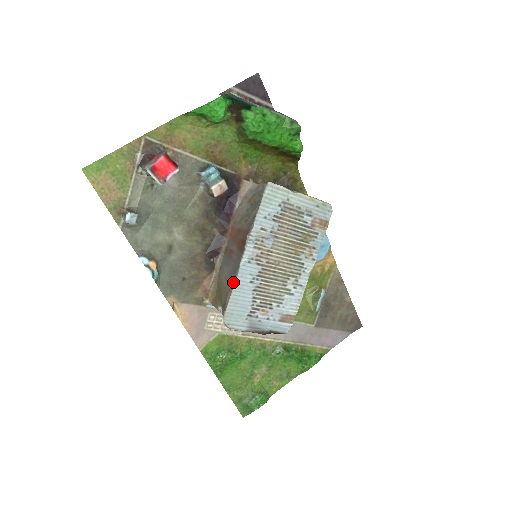
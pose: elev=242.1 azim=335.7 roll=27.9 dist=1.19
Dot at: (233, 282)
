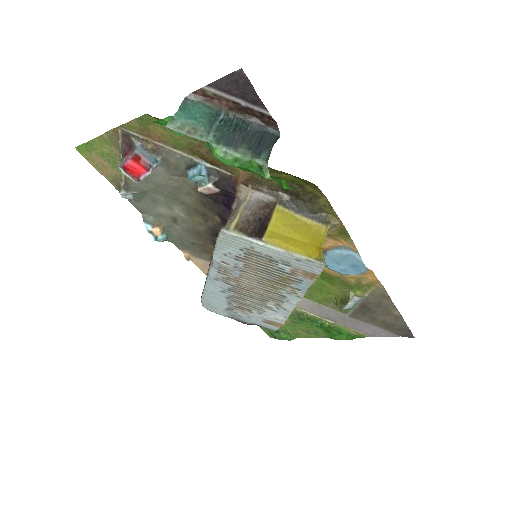
Dot at: (204, 286)
